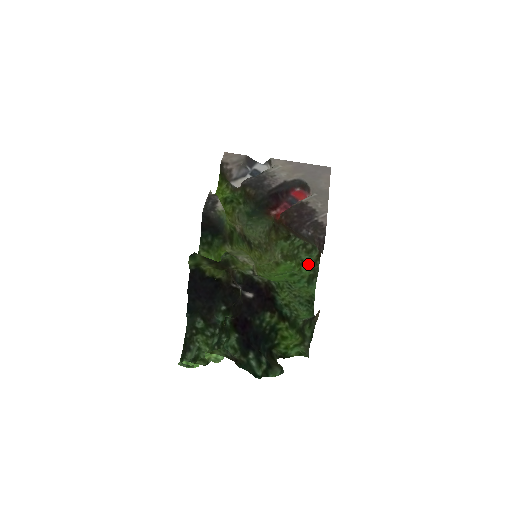
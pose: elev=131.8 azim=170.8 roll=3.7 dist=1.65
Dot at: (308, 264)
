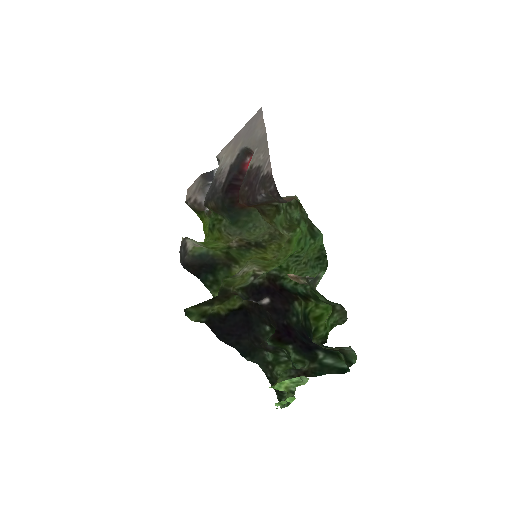
Dot at: (301, 219)
